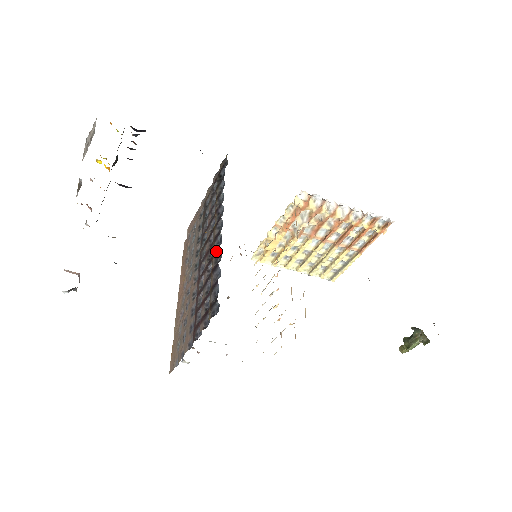
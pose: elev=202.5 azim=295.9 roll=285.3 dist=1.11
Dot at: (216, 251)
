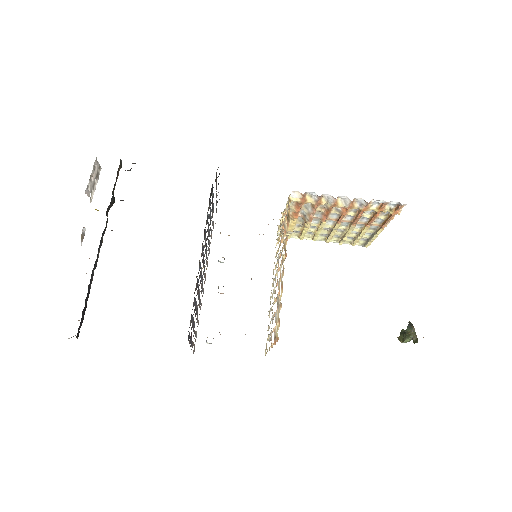
Dot at: (197, 276)
